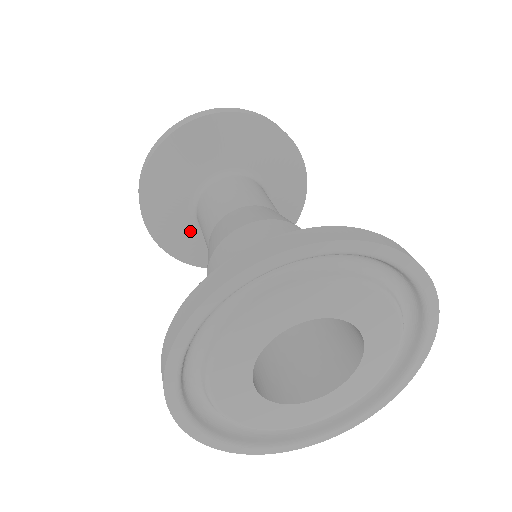
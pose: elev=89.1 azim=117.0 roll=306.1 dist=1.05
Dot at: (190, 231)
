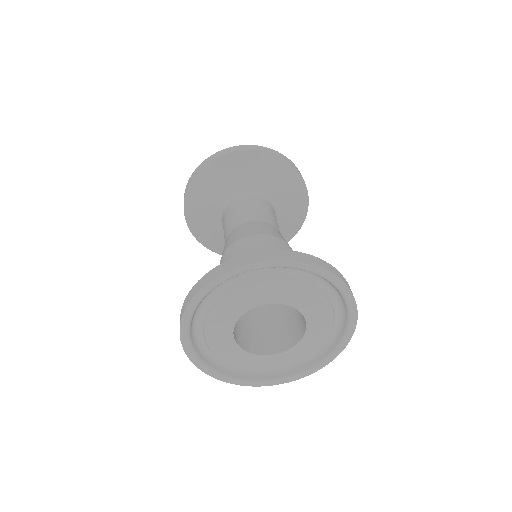
Dot at: (221, 234)
